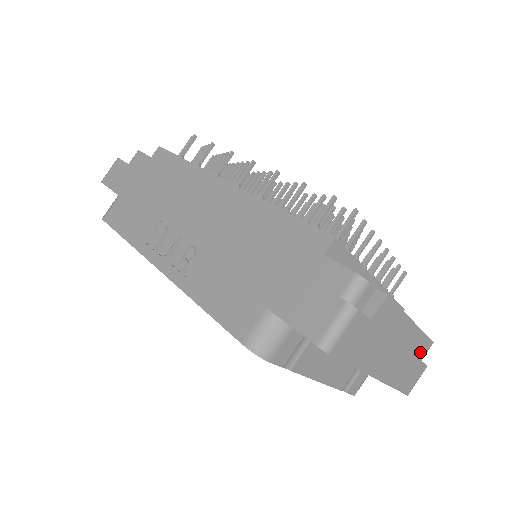
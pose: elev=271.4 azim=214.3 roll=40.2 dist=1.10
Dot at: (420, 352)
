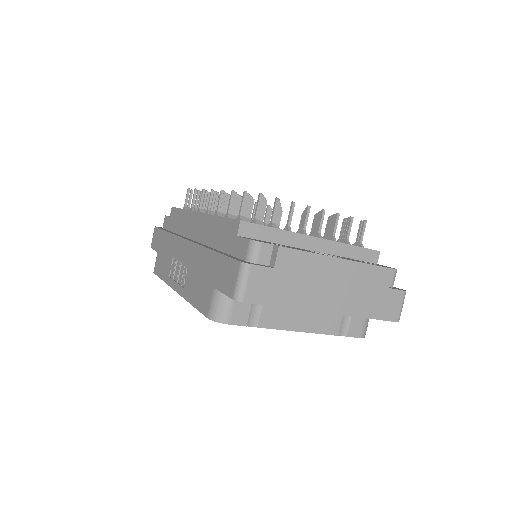
Dot at: (378, 281)
